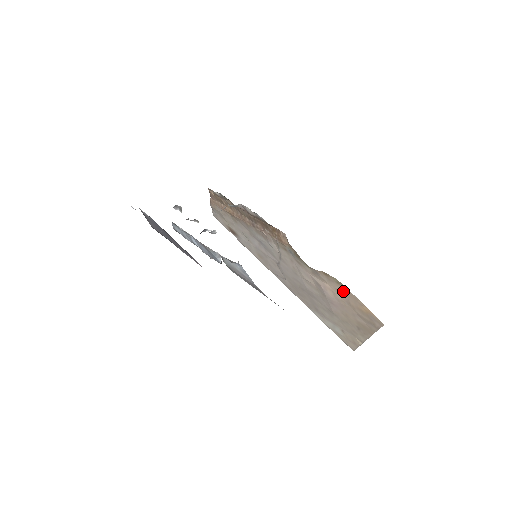
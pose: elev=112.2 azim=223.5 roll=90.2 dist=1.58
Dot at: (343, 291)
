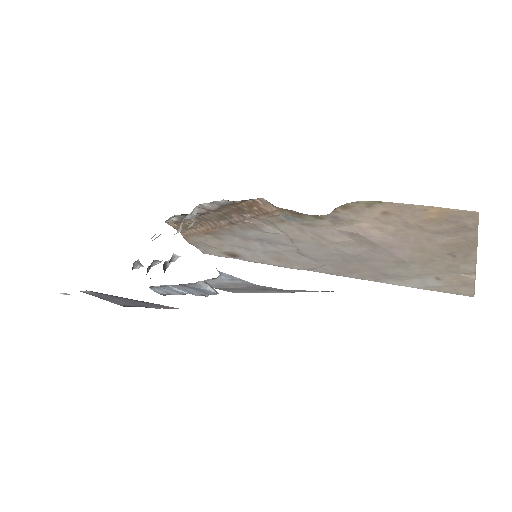
Dot at: (386, 213)
